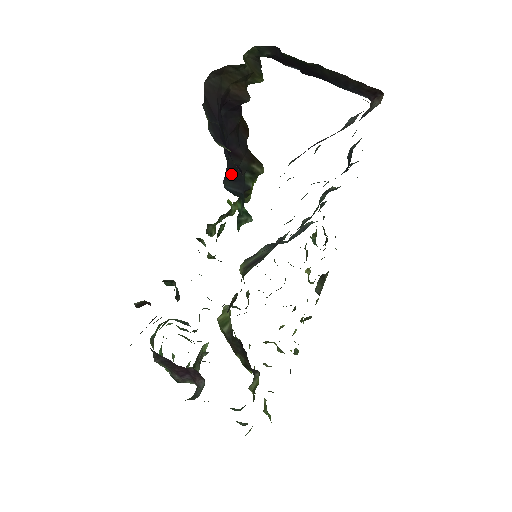
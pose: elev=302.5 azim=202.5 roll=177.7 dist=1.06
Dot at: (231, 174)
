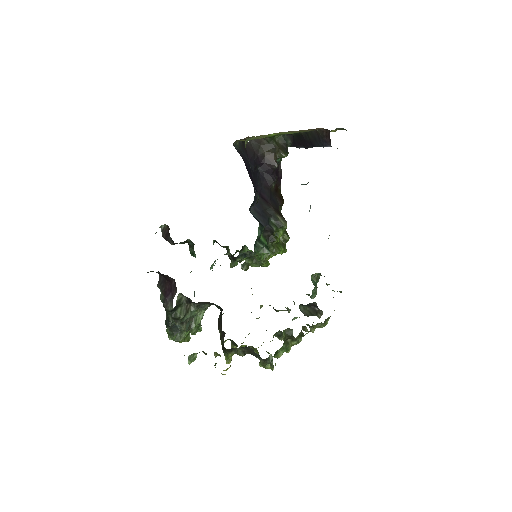
Dot at: (258, 209)
